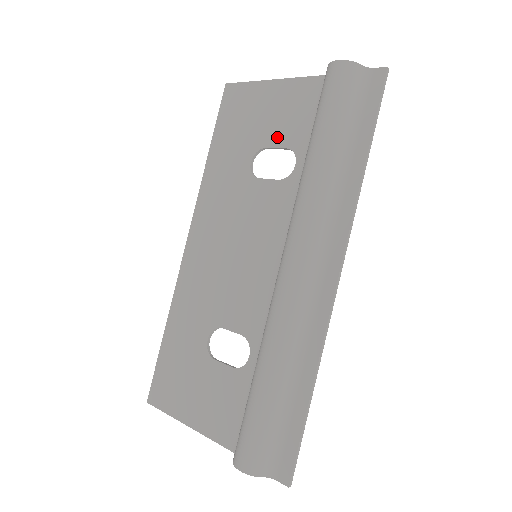
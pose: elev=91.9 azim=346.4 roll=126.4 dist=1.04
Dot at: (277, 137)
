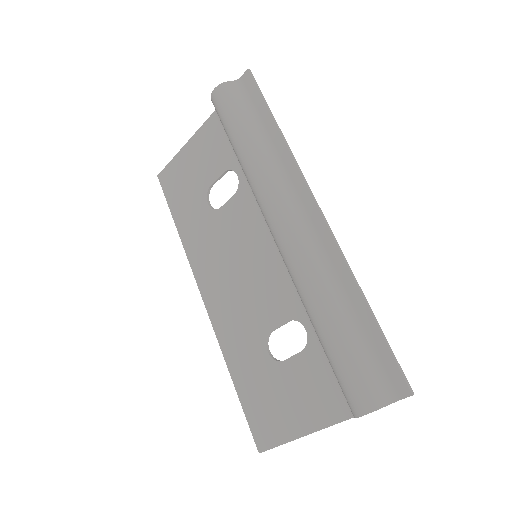
Dot at: (213, 172)
